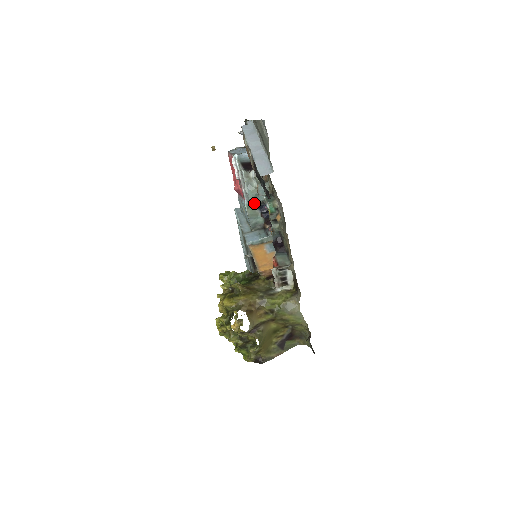
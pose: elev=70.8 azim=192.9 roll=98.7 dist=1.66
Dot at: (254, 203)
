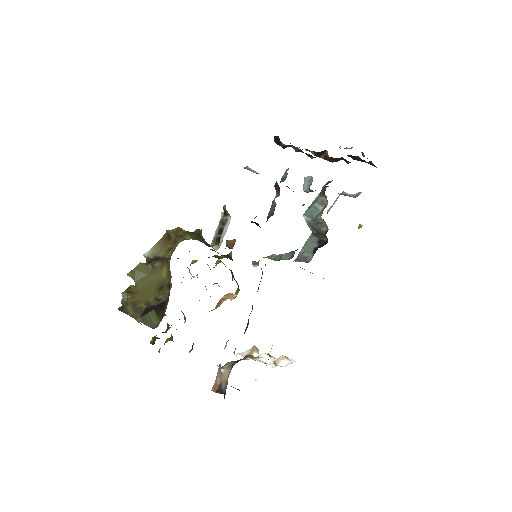
Dot at: (307, 216)
